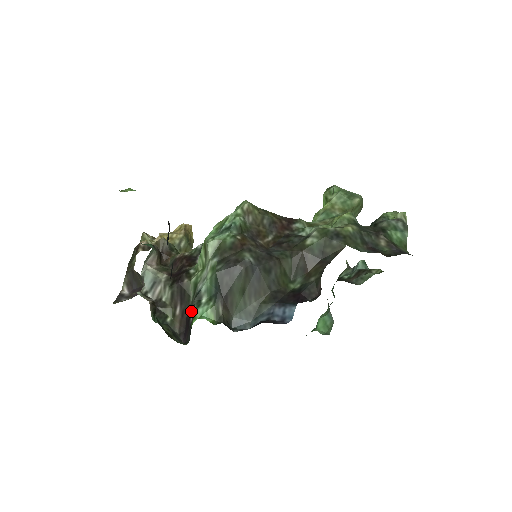
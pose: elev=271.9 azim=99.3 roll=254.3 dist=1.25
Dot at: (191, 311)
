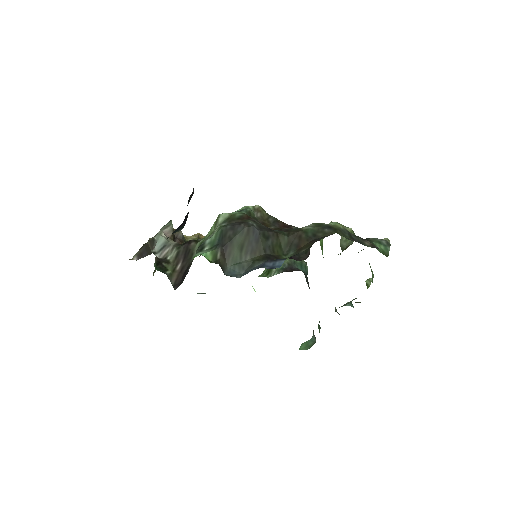
Dot at: (191, 264)
